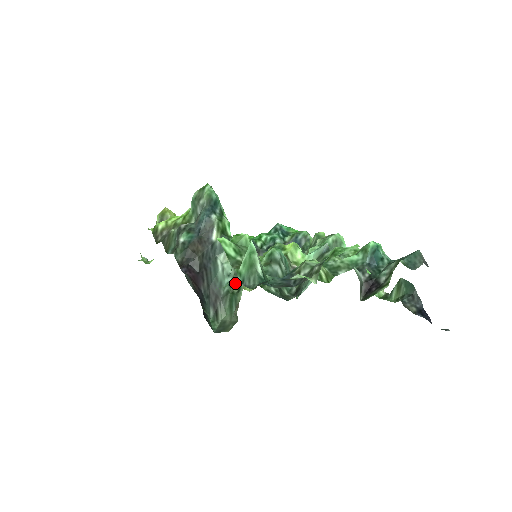
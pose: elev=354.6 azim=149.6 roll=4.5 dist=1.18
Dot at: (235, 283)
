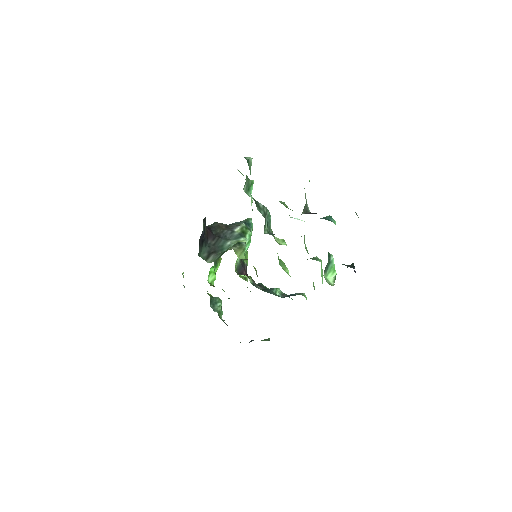
Dot at: (232, 247)
